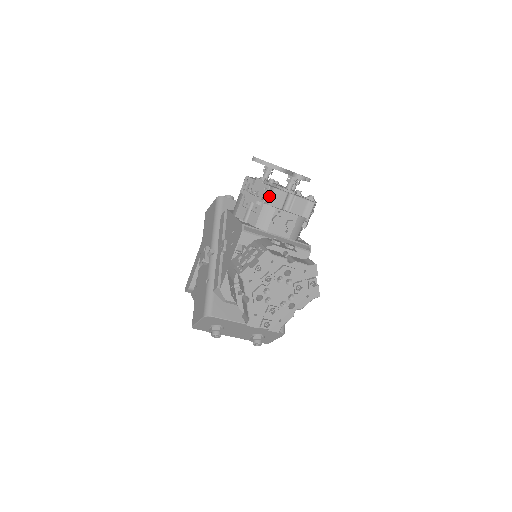
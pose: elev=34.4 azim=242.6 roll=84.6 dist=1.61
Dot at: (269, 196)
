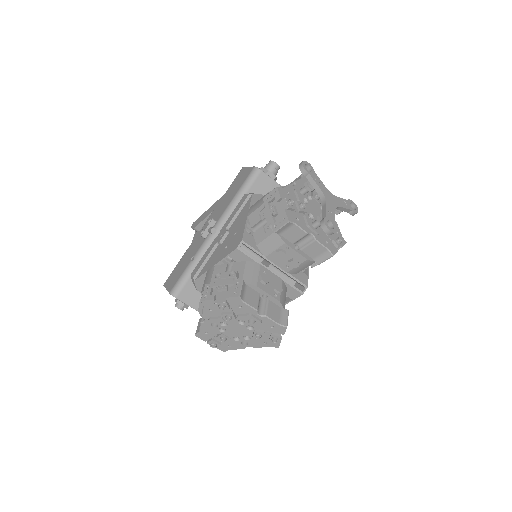
Dot at: (284, 228)
